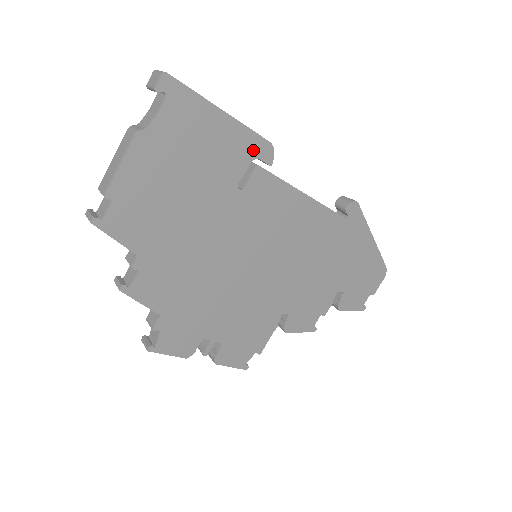
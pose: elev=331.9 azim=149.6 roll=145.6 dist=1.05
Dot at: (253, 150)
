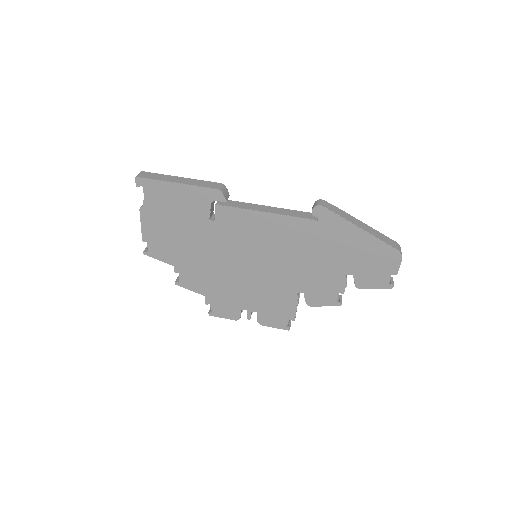
Dot at: (208, 197)
